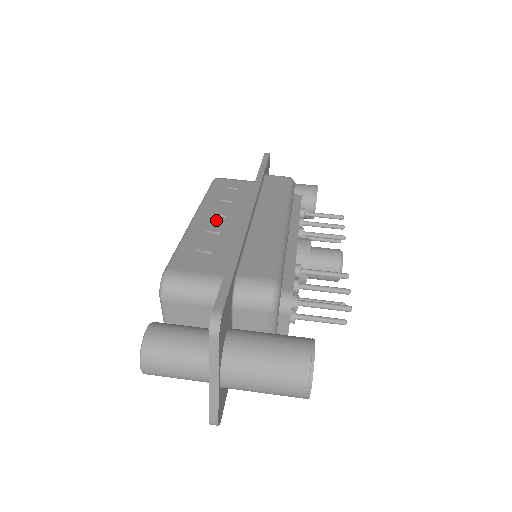
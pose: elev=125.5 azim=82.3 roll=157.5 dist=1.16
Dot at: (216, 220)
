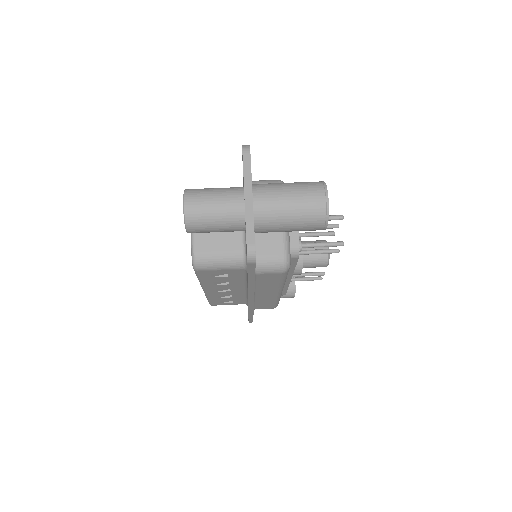
Dot at: occluded
